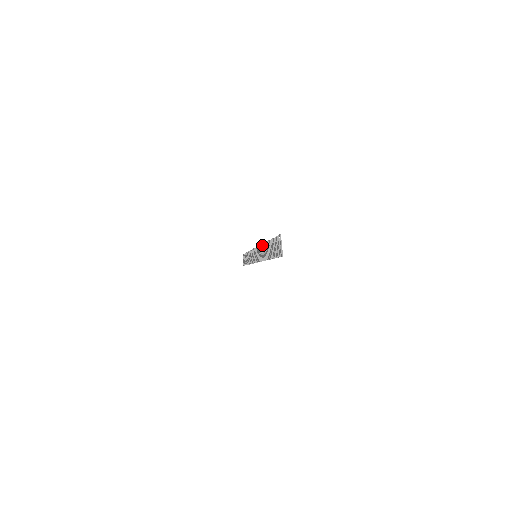
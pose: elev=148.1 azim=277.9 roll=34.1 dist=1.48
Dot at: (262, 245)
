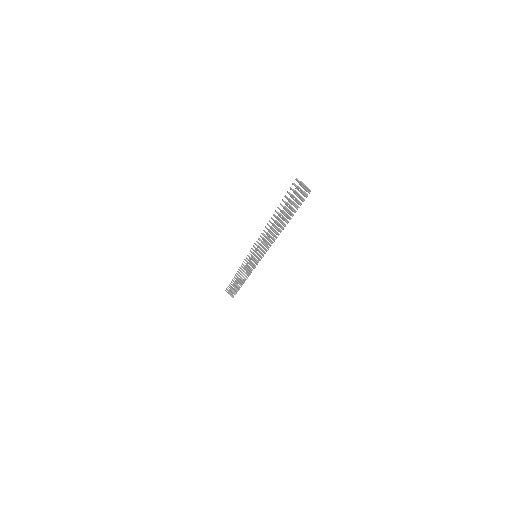
Dot at: (264, 230)
